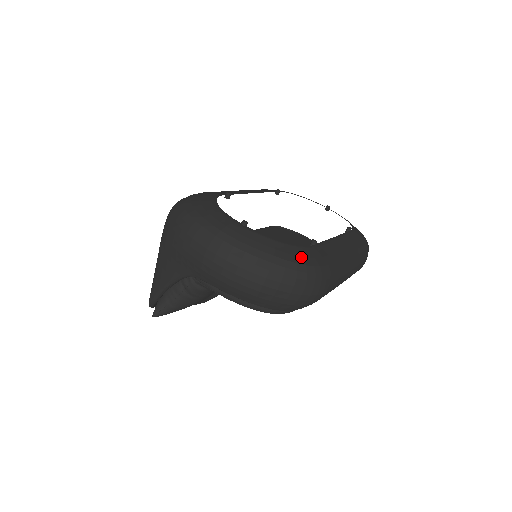
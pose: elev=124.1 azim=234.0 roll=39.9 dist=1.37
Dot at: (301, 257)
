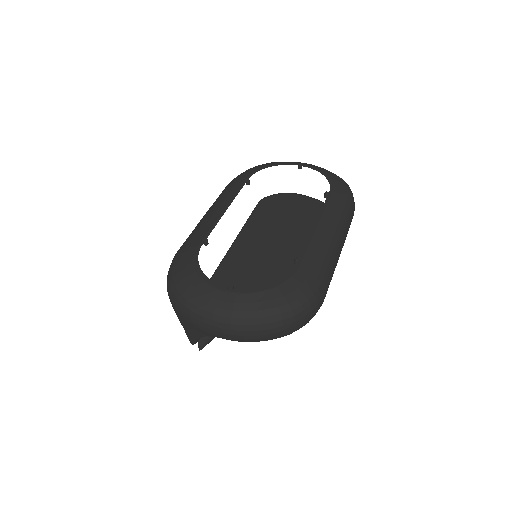
Dot at: (290, 293)
